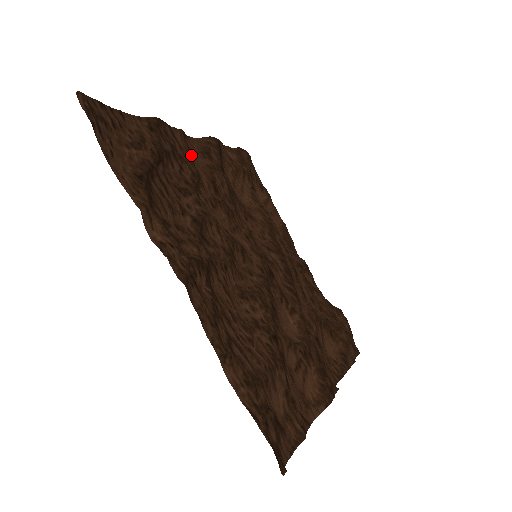
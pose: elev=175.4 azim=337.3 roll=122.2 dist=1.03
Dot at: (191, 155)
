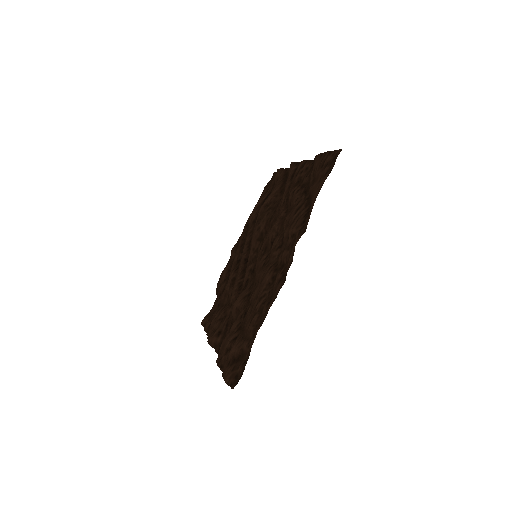
Dot at: (291, 179)
